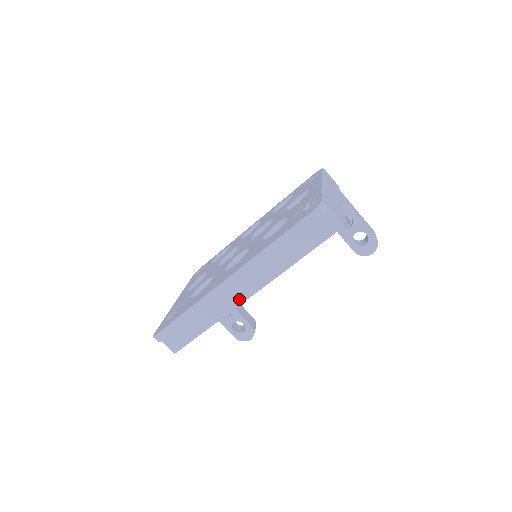
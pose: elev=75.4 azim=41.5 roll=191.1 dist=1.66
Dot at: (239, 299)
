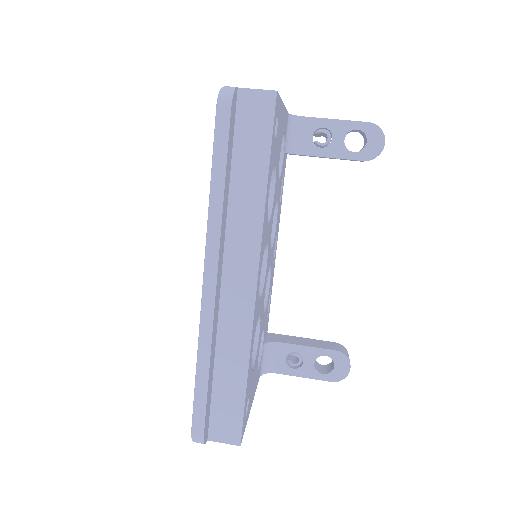
Dot at: (247, 302)
